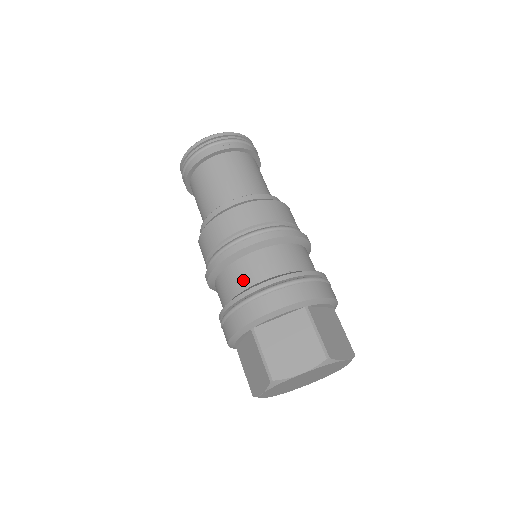
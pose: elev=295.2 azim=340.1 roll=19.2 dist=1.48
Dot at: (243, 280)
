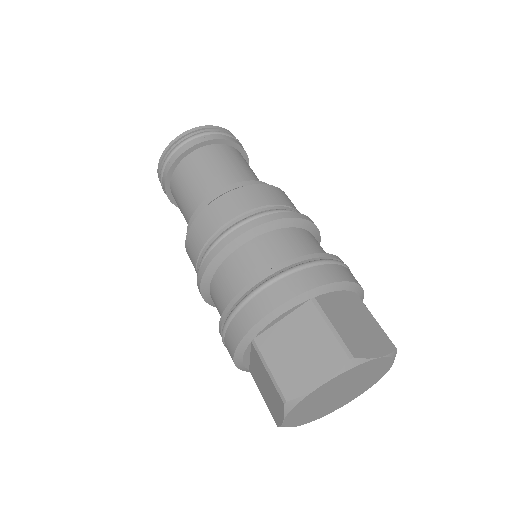
Dot at: (291, 248)
